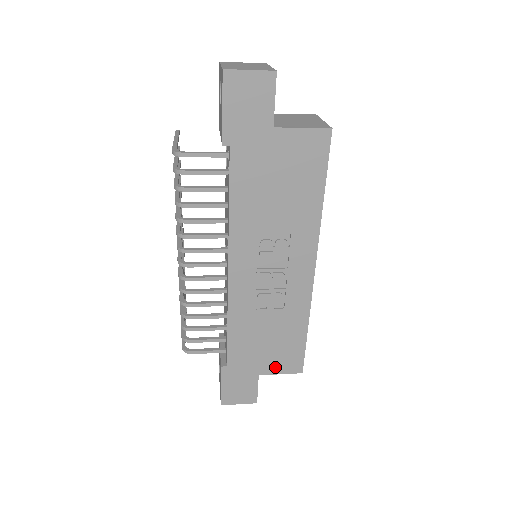
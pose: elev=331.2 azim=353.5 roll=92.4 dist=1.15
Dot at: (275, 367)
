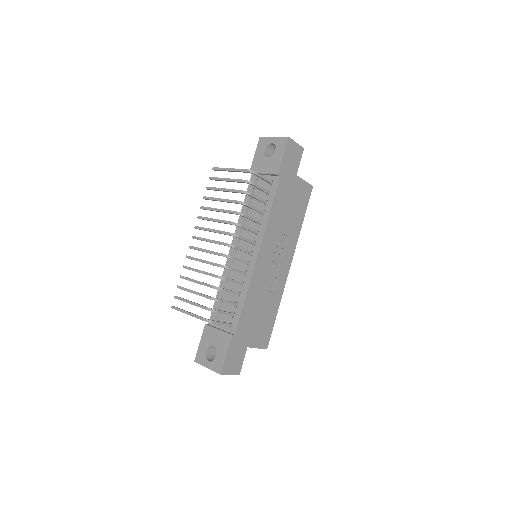
Dot at: (257, 341)
